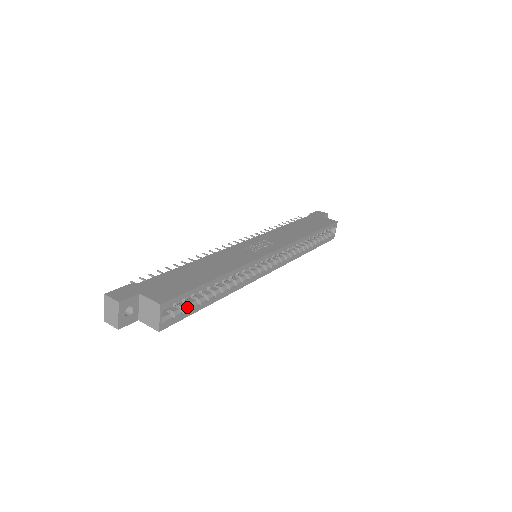
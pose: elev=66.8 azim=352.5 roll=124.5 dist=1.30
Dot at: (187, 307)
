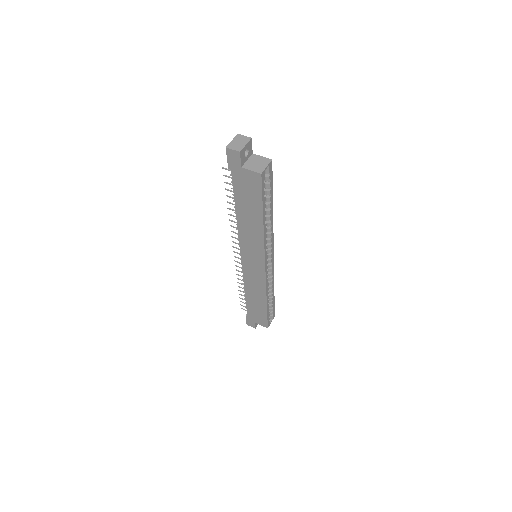
Dot at: occluded
